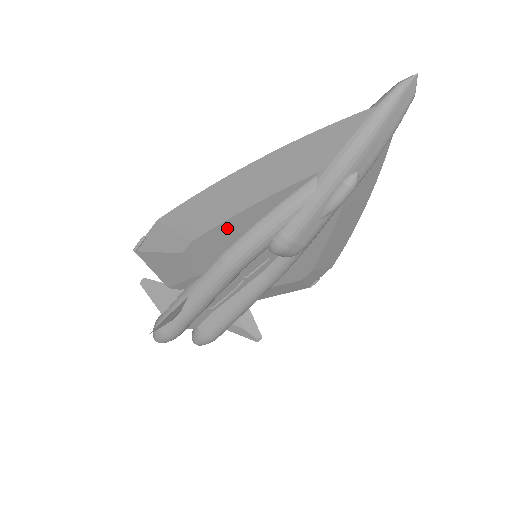
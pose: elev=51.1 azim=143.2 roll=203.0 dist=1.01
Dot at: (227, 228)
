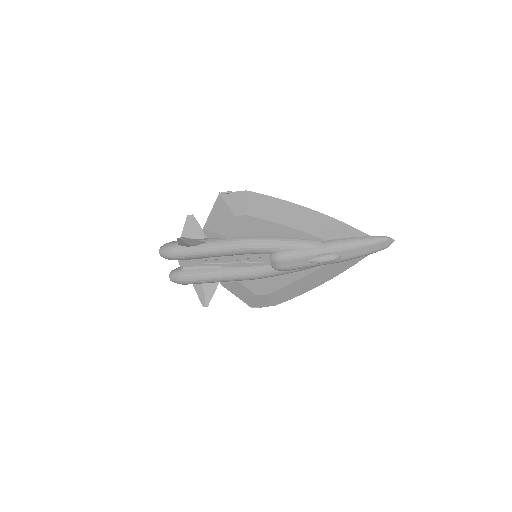
Dot at: (266, 225)
